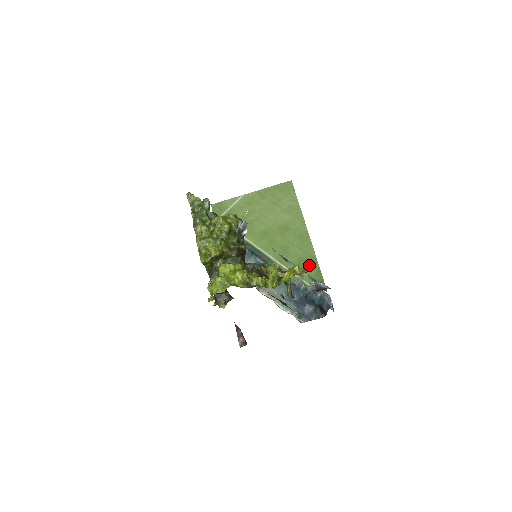
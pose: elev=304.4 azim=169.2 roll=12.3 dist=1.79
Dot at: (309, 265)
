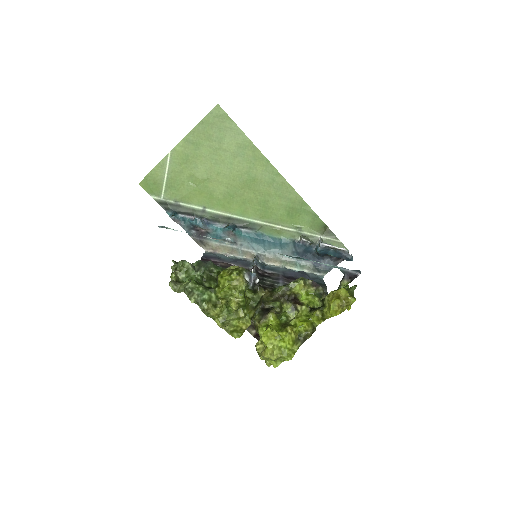
Dot at: (301, 213)
